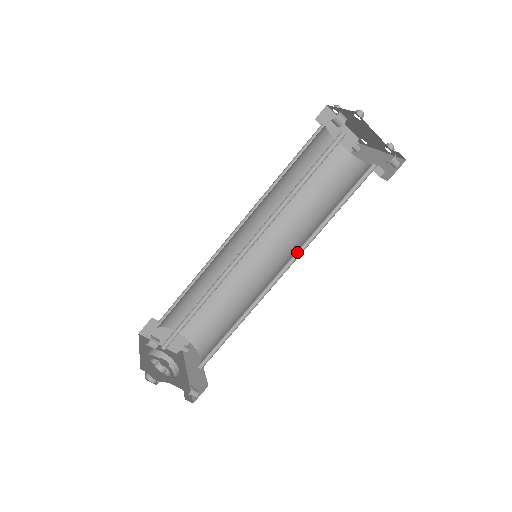
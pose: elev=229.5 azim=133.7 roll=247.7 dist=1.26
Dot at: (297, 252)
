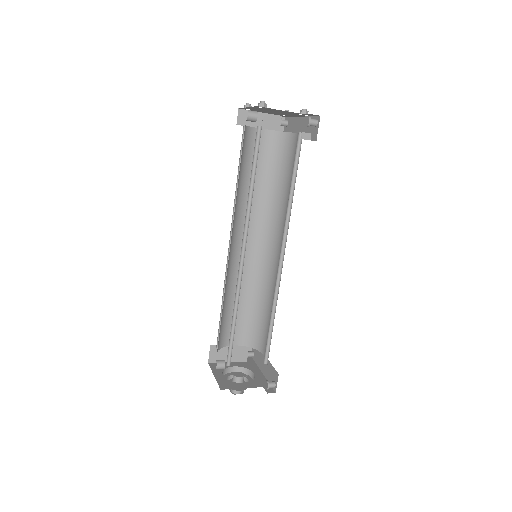
Dot at: (284, 235)
